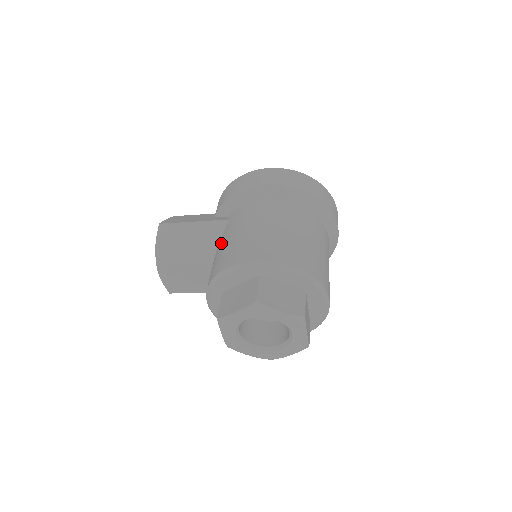
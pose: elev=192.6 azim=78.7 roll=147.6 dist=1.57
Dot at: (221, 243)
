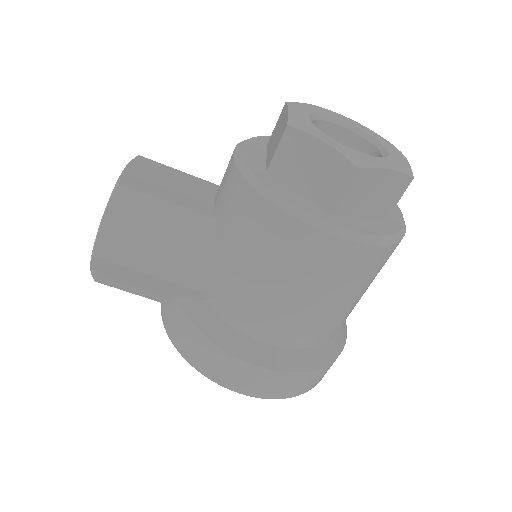
Dot at: occluded
